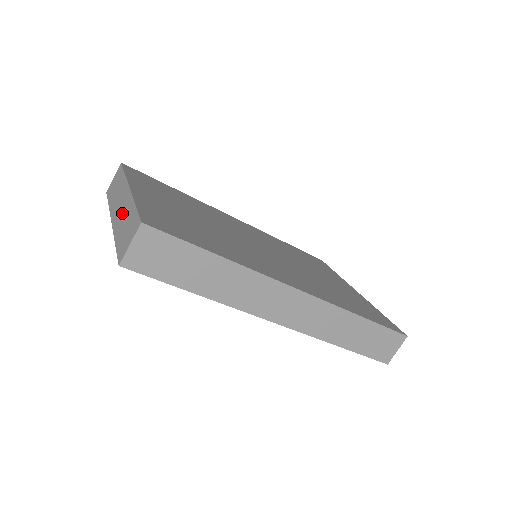
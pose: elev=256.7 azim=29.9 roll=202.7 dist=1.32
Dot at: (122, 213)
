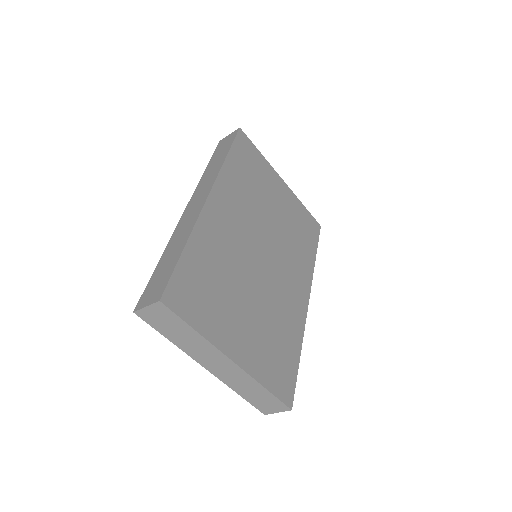
Dot at: (237, 380)
